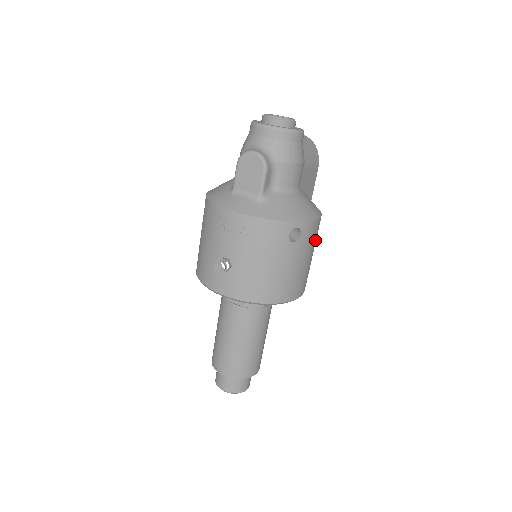
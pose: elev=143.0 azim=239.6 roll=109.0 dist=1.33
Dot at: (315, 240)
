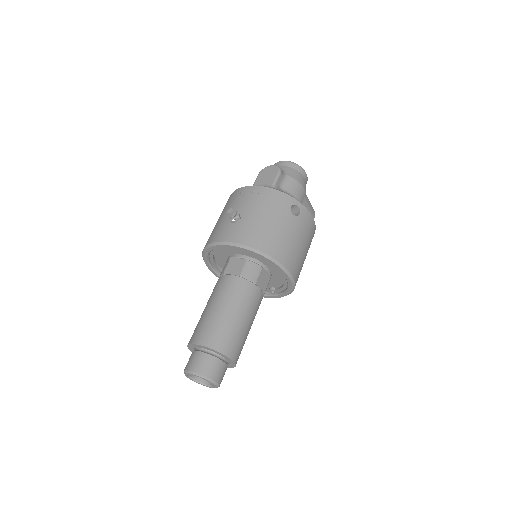
Dot at: (309, 239)
